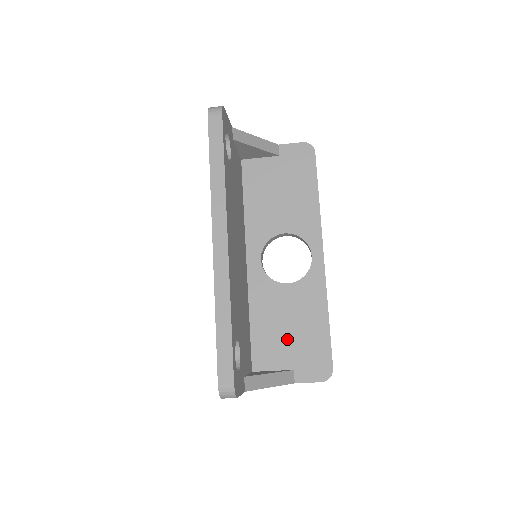
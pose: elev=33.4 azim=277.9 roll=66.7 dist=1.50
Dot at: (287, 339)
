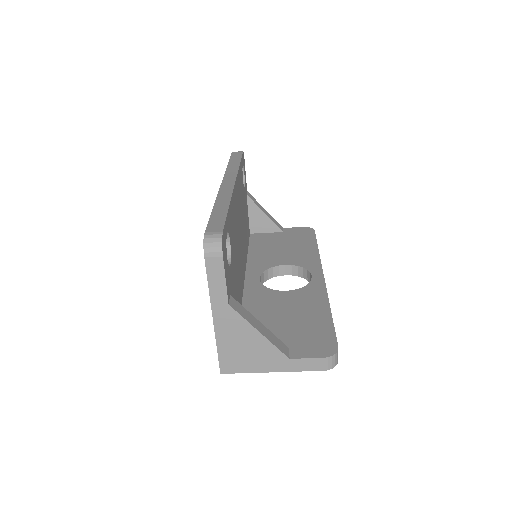
Dot at: (282, 325)
